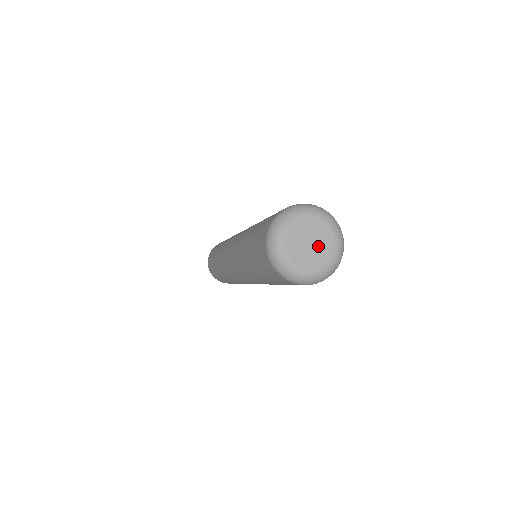
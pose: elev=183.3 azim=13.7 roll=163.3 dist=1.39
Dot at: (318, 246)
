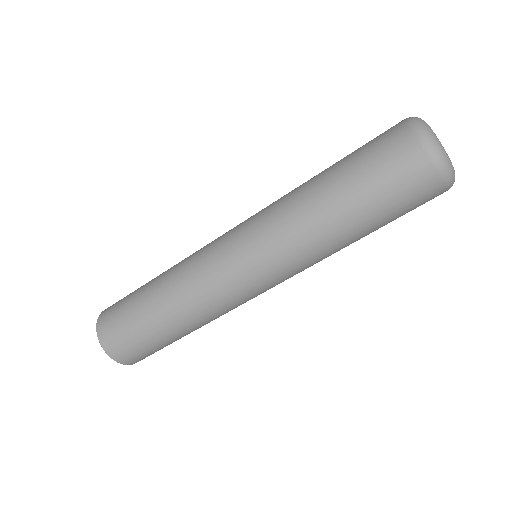
Dot at: occluded
